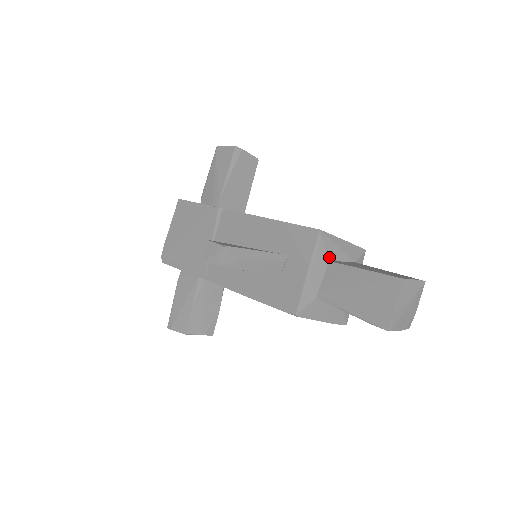
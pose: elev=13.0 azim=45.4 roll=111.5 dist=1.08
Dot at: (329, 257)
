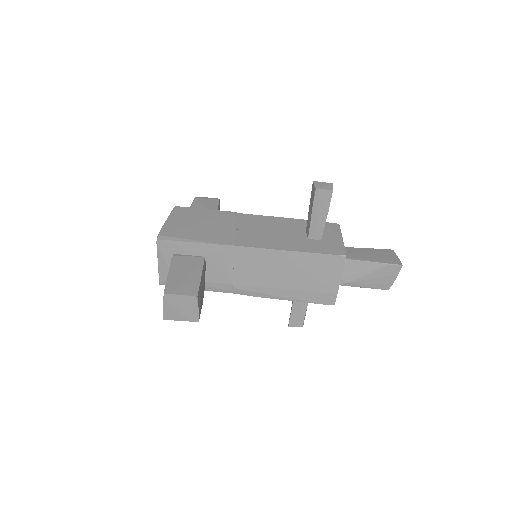
Dot at: occluded
